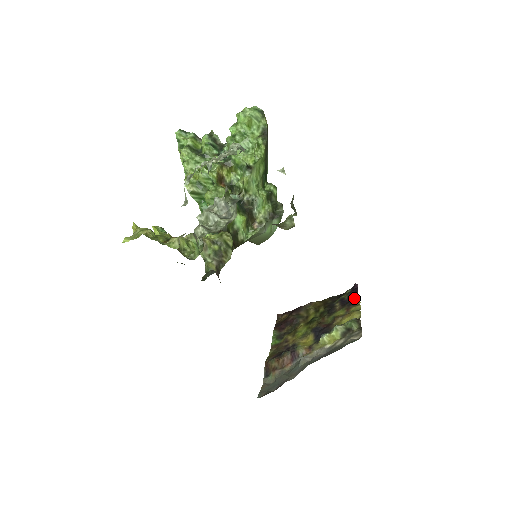
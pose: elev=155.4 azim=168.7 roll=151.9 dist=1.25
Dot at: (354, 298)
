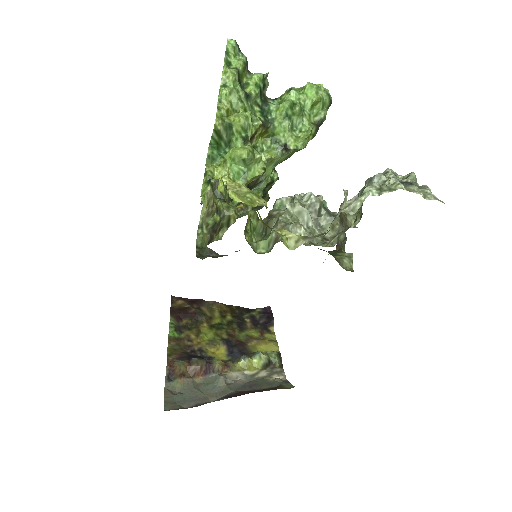
Dot at: (269, 323)
